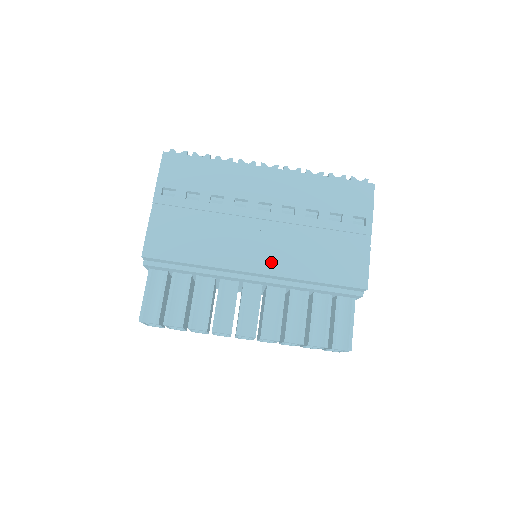
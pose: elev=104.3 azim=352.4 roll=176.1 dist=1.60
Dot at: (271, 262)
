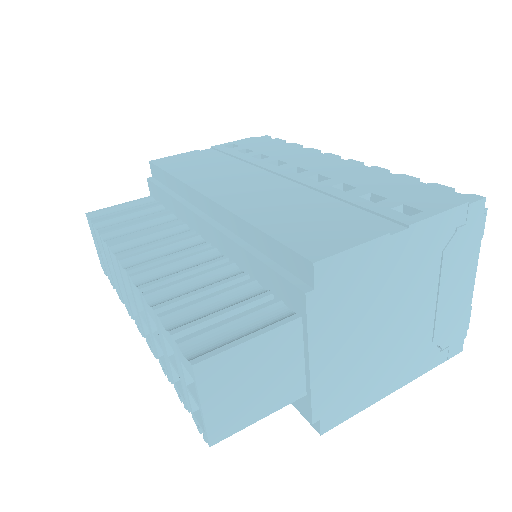
Dot at: (234, 196)
